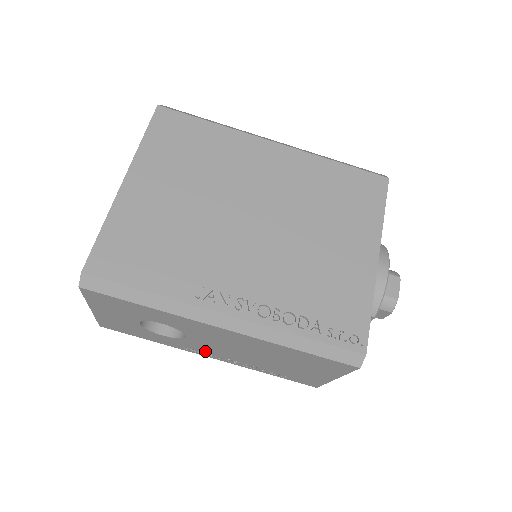
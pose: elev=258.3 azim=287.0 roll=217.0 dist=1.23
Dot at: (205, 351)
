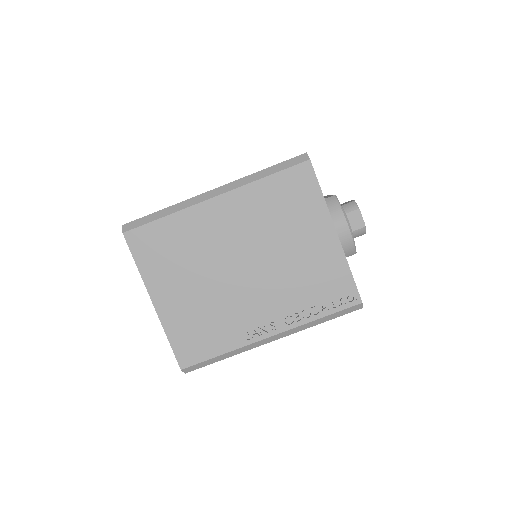
Dot at: occluded
